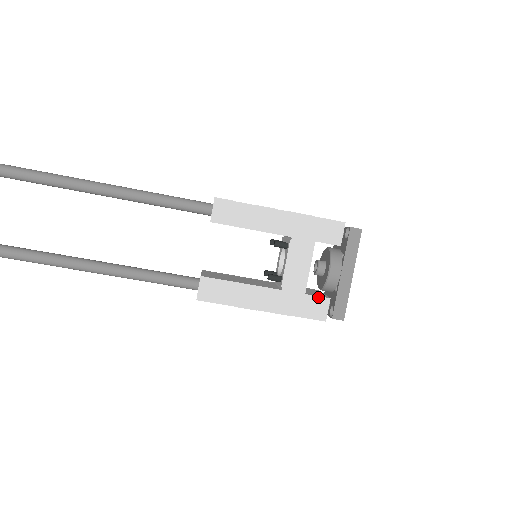
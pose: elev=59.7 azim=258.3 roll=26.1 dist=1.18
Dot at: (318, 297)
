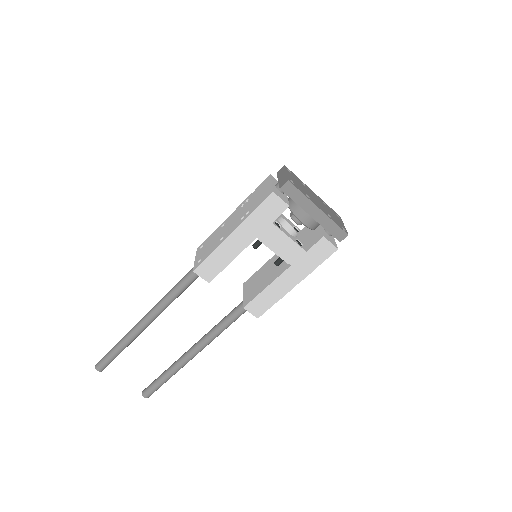
Dot at: (316, 244)
